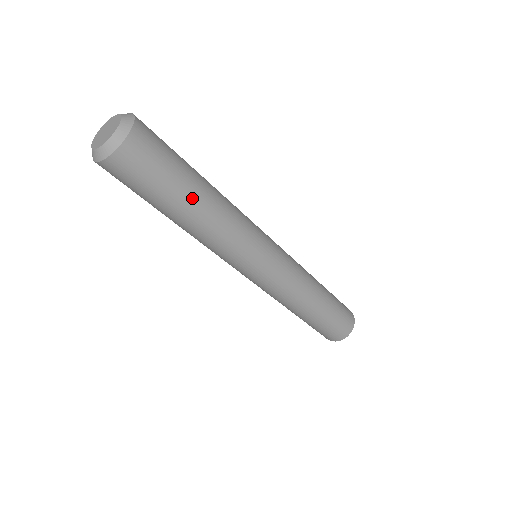
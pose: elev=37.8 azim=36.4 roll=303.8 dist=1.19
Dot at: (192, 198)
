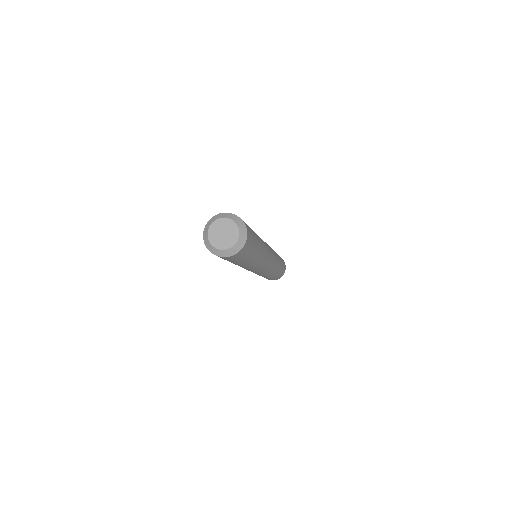
Dot at: (243, 264)
